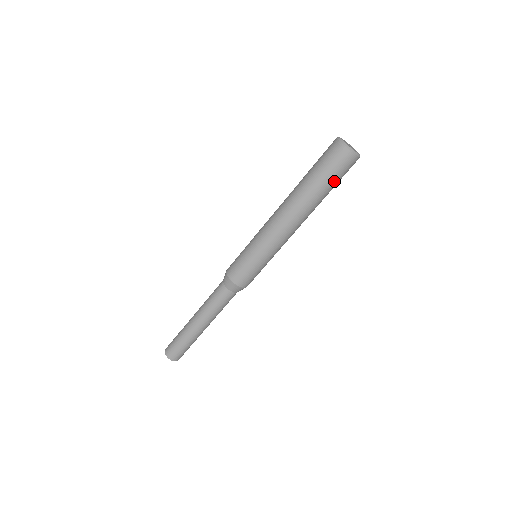
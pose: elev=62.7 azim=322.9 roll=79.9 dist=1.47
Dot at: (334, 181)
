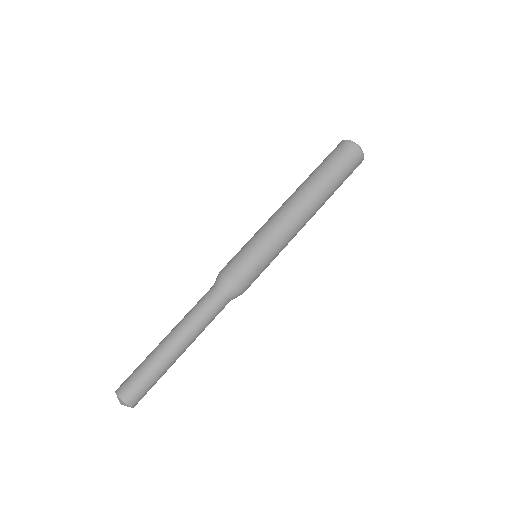
Dot at: (331, 163)
